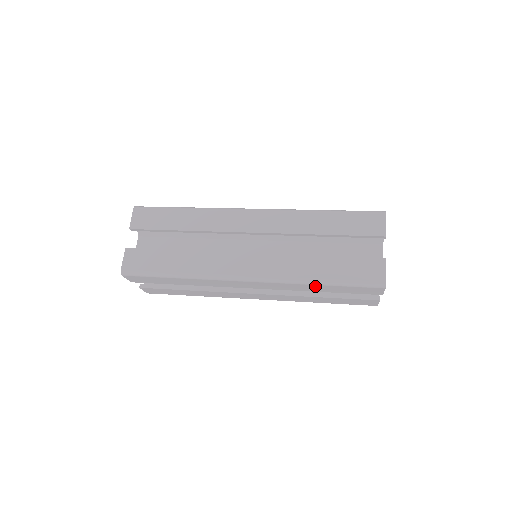
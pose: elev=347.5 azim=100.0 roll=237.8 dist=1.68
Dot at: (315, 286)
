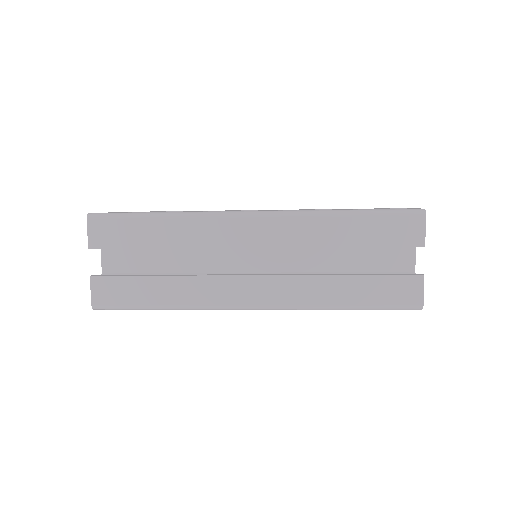
Dot at: occluded
